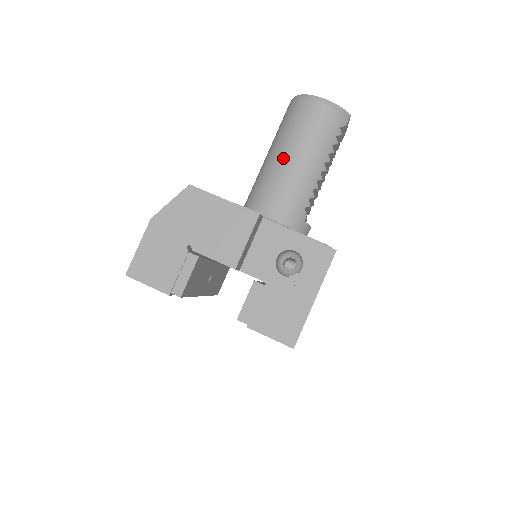
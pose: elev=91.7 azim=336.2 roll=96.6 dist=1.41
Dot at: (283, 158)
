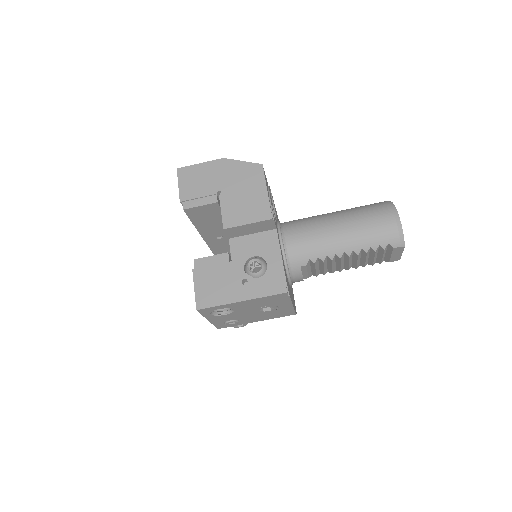
Dot at: (334, 220)
